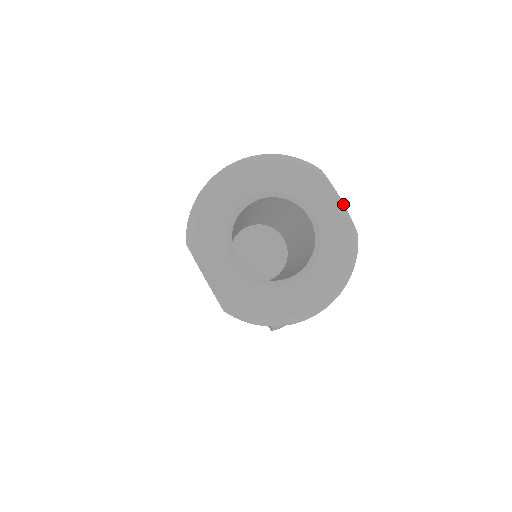
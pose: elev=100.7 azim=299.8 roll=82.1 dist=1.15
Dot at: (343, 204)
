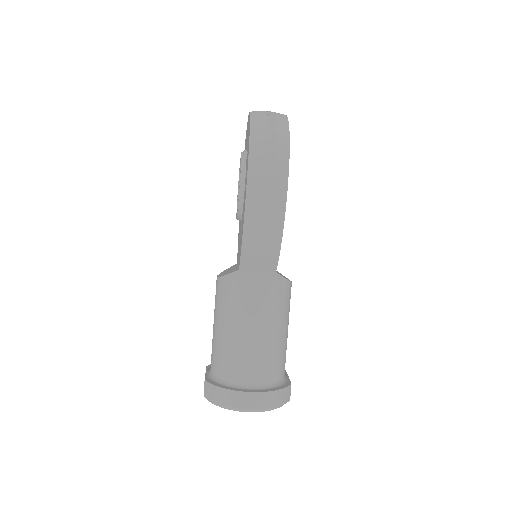
Dot at: occluded
